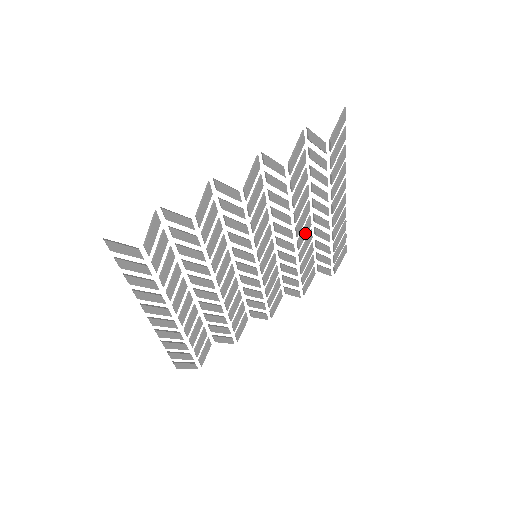
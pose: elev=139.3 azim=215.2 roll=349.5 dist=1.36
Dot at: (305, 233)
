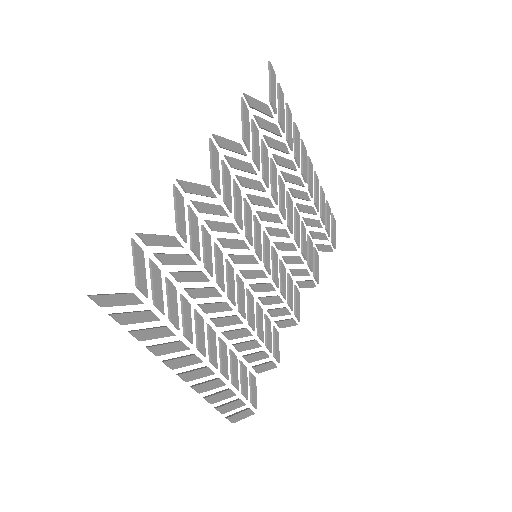
Dot at: (290, 213)
